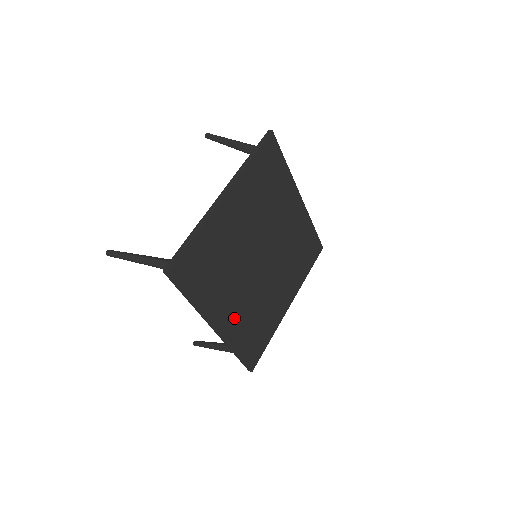
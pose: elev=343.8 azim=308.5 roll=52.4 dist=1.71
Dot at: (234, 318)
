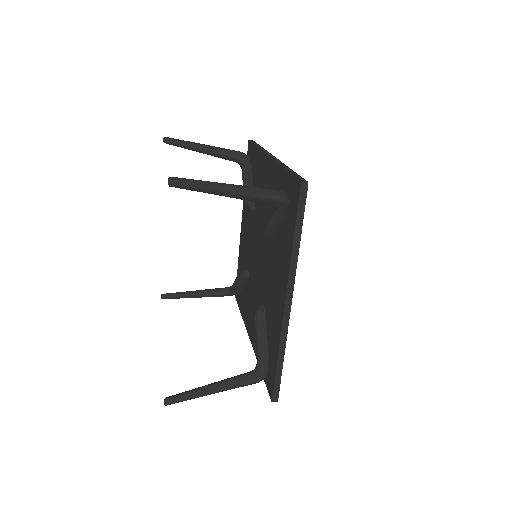
Dot at: occluded
